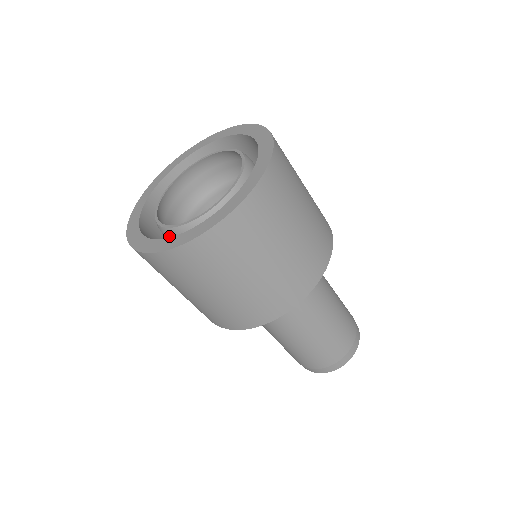
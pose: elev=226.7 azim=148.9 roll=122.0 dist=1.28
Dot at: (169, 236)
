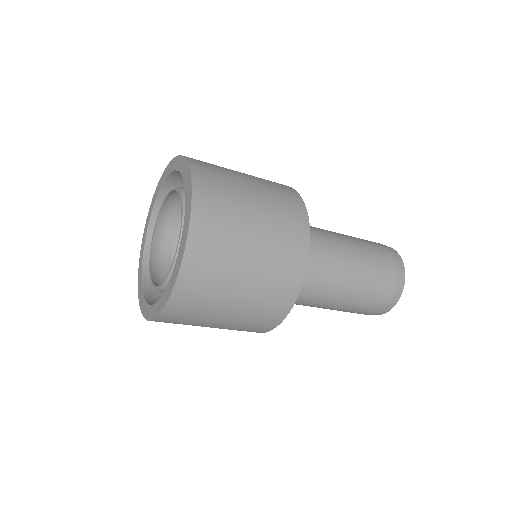
Dot at: occluded
